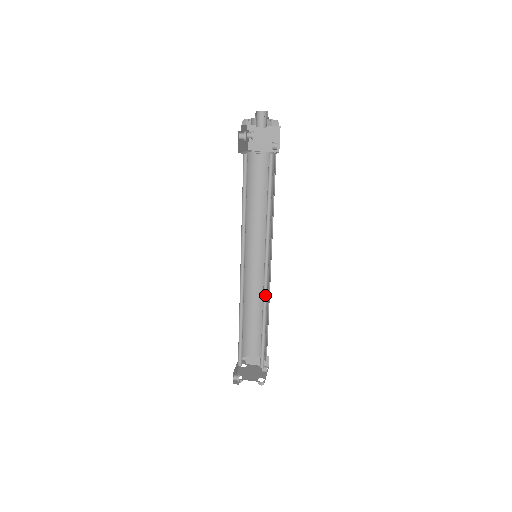
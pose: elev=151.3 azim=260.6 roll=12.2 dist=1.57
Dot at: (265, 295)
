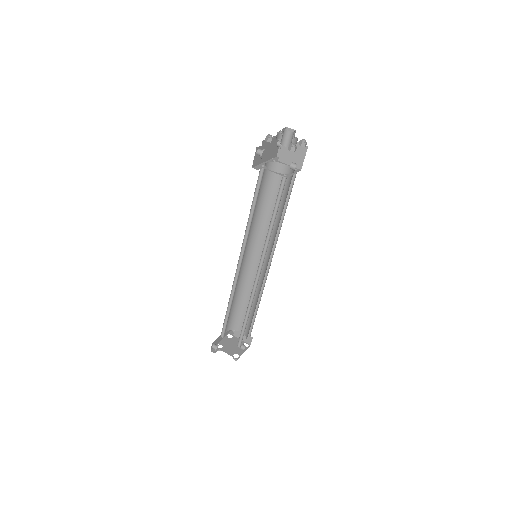
Dot at: (254, 292)
